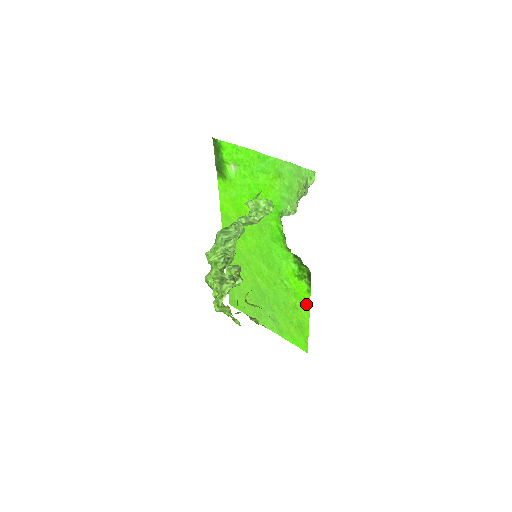
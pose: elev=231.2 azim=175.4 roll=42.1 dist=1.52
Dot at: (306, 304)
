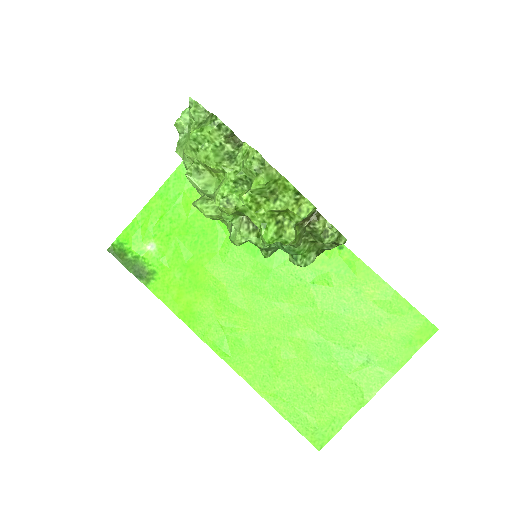
Dot at: (358, 266)
